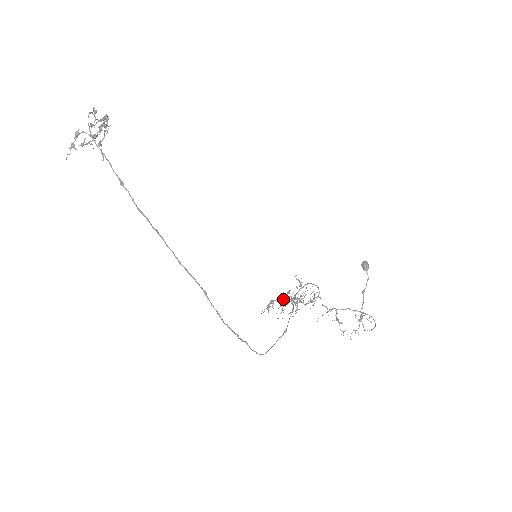
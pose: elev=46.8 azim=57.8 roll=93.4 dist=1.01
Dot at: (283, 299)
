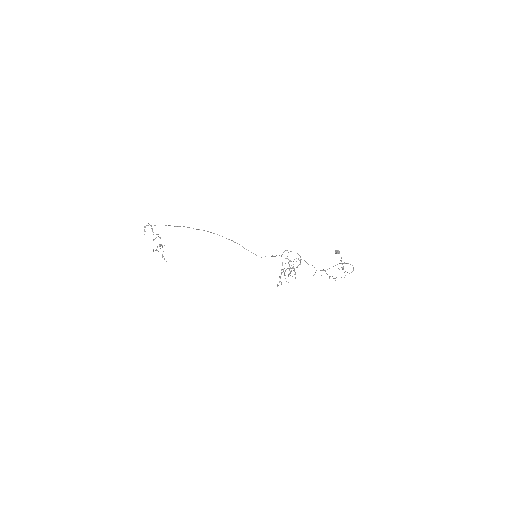
Dot at: (282, 269)
